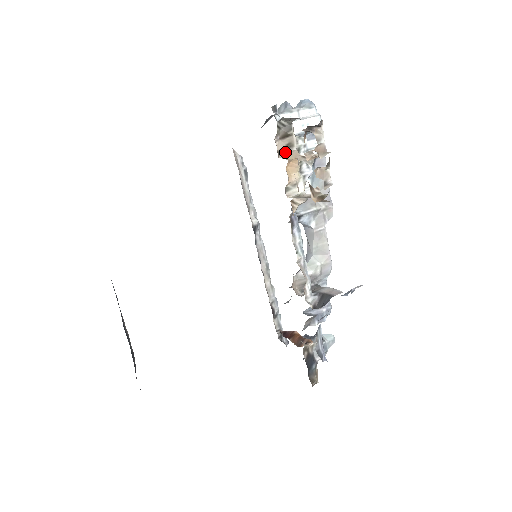
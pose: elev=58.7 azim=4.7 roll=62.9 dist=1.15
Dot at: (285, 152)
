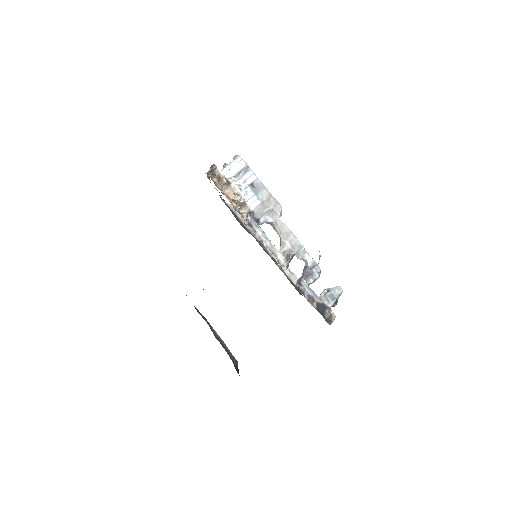
Dot at: occluded
